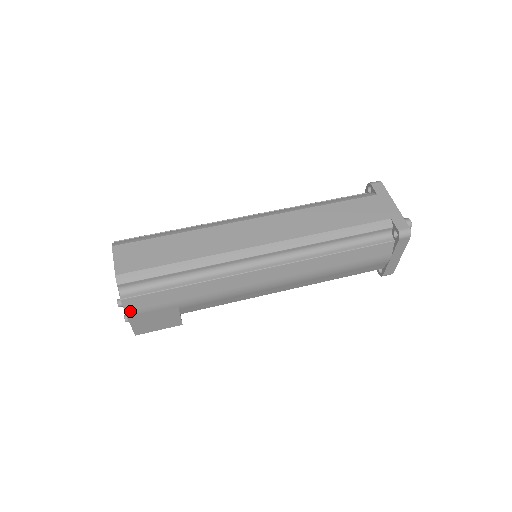
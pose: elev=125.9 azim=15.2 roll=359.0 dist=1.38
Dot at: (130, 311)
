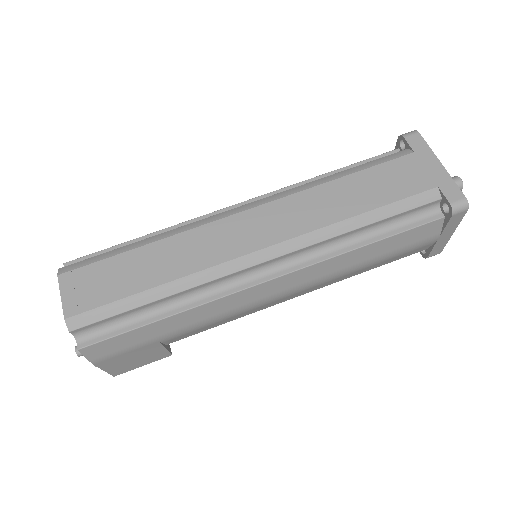
Dot at: (96, 358)
